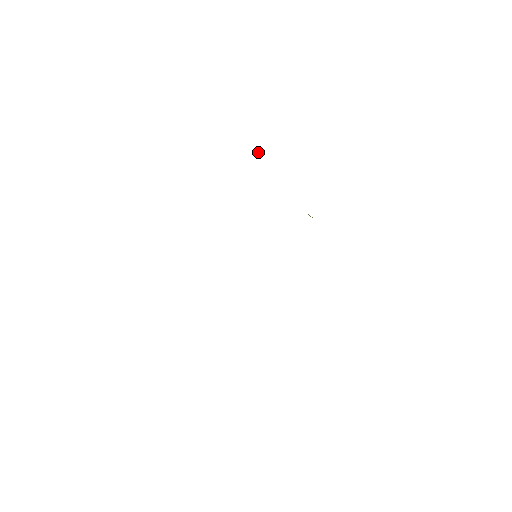
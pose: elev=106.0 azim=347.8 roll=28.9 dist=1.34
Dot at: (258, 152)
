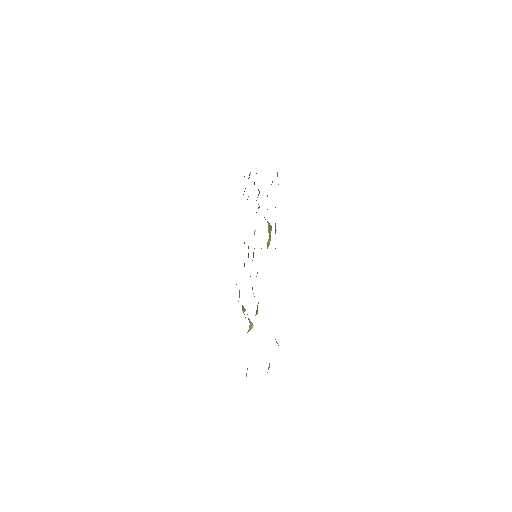
Dot at: occluded
